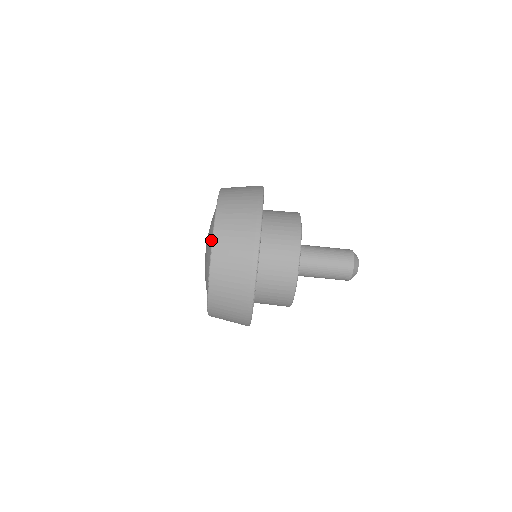
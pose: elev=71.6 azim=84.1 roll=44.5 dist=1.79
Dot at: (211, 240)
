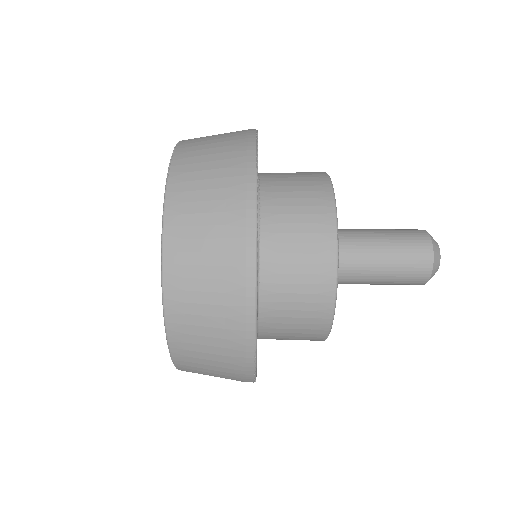
Dot at: occluded
